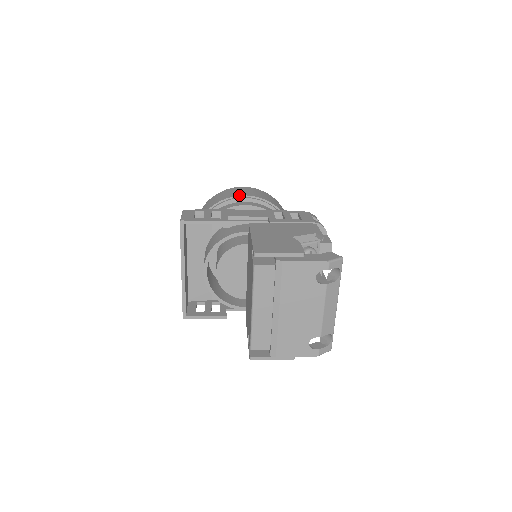
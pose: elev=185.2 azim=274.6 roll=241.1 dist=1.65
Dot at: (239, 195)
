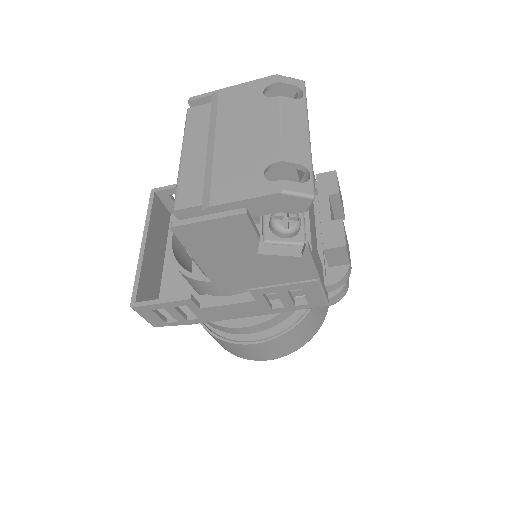
Dot at: occluded
